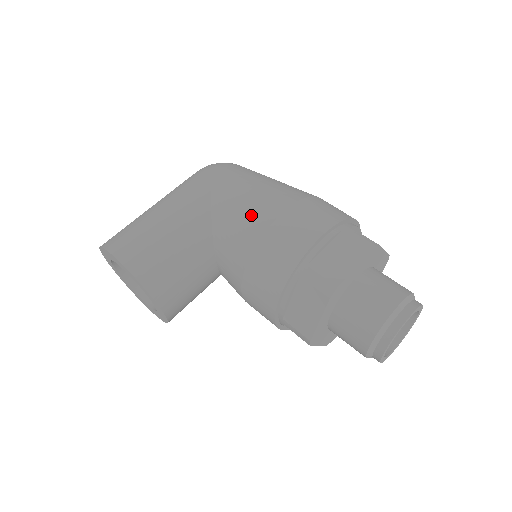
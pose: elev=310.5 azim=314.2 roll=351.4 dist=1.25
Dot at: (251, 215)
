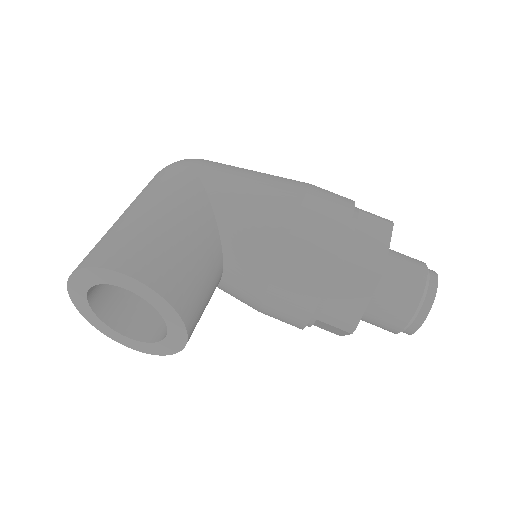
Dot at: (269, 205)
